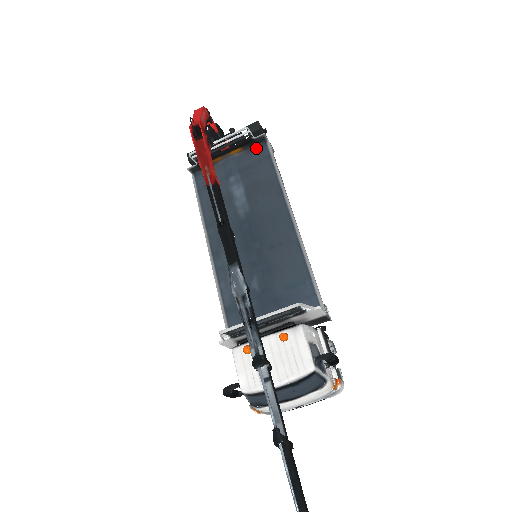
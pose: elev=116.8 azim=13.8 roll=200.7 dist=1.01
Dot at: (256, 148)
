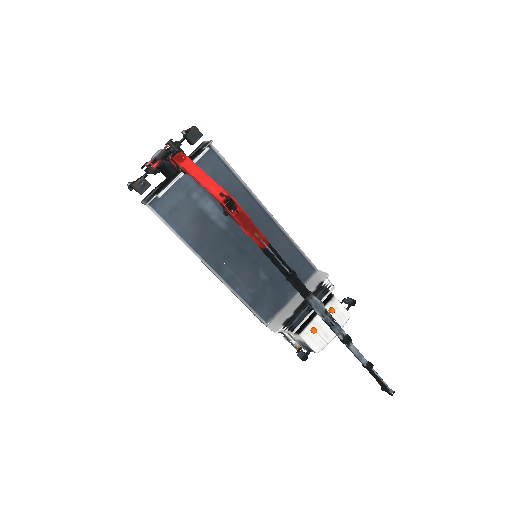
Dot at: occluded
